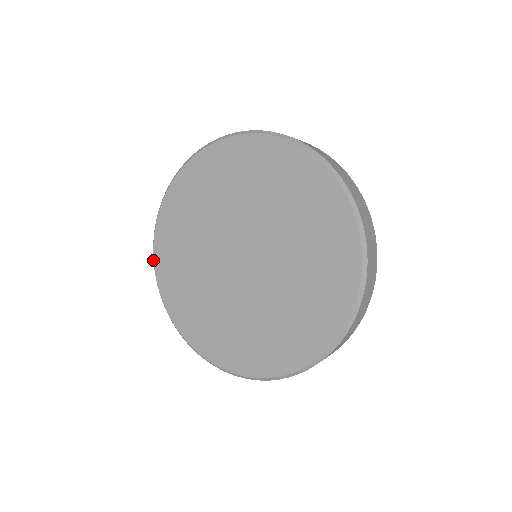
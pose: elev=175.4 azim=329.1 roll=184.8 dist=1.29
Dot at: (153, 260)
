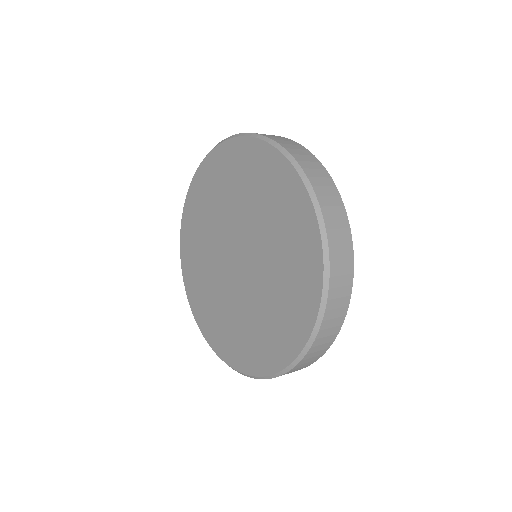
Dot at: occluded
